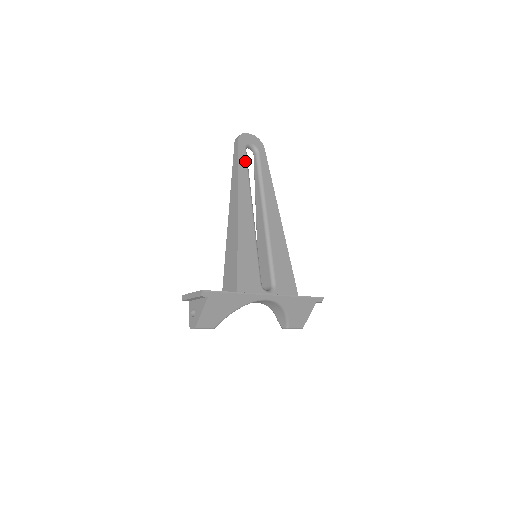
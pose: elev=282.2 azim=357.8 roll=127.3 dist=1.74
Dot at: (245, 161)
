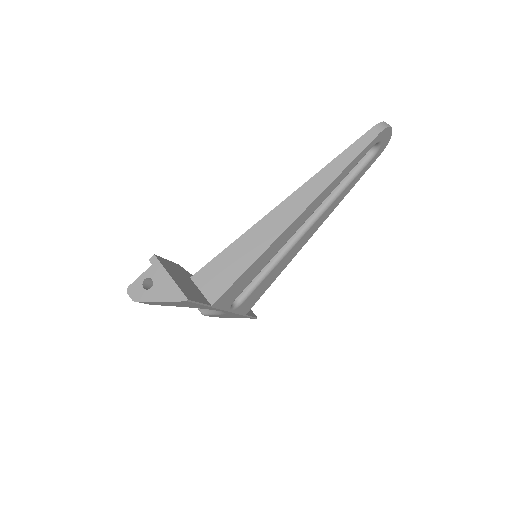
Dot at: (358, 161)
